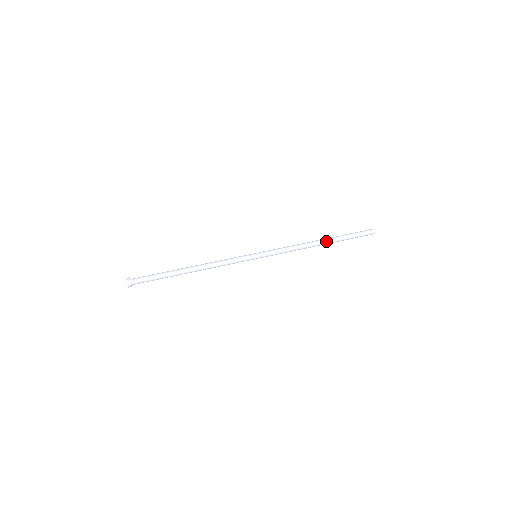
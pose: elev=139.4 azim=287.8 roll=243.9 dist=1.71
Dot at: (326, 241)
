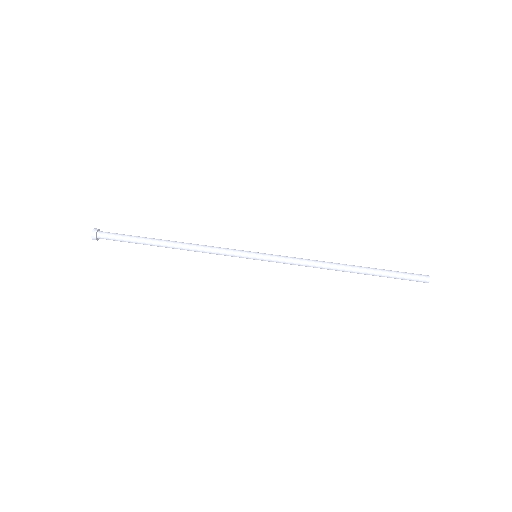
Dot at: occluded
